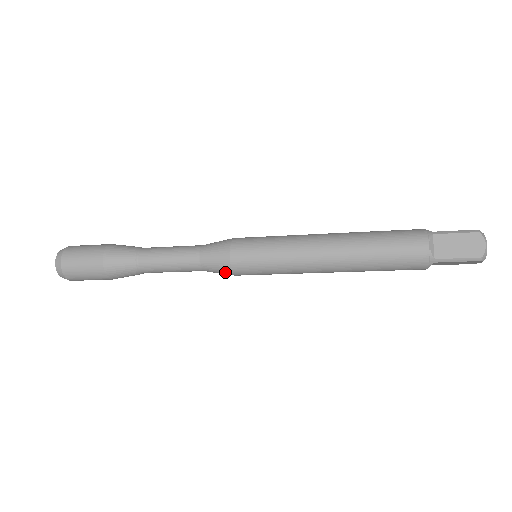
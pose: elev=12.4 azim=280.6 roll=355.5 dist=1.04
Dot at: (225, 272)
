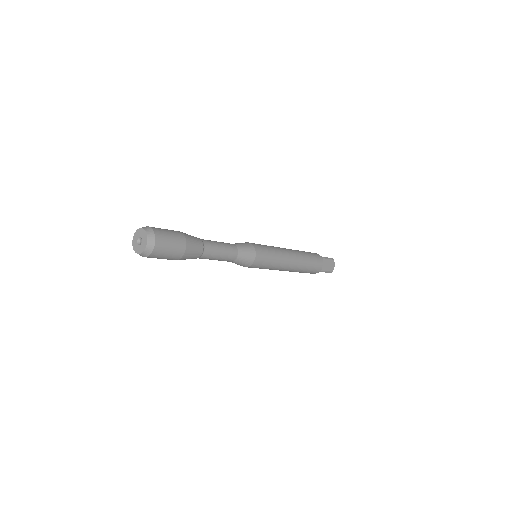
Dot at: (245, 265)
